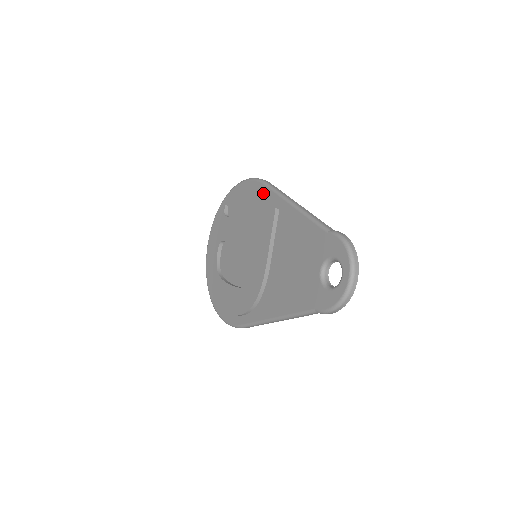
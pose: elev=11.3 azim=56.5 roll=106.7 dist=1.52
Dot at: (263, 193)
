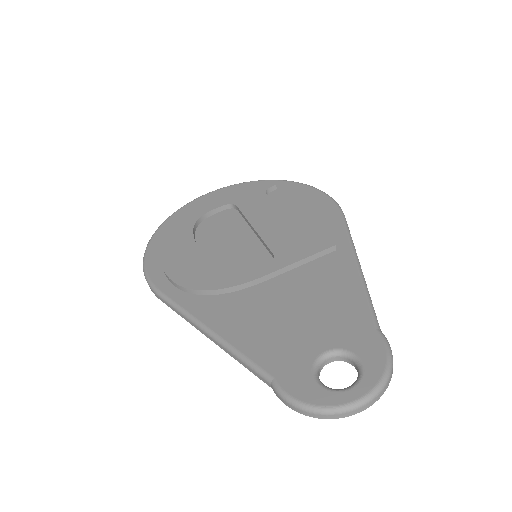
Dot at: (332, 220)
